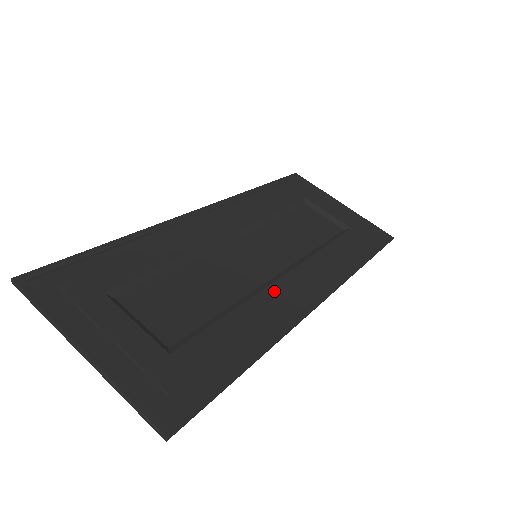
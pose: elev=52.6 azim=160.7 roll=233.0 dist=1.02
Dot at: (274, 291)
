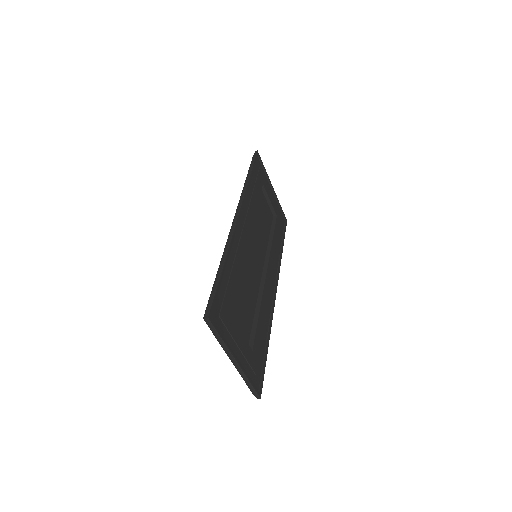
Dot at: (266, 289)
